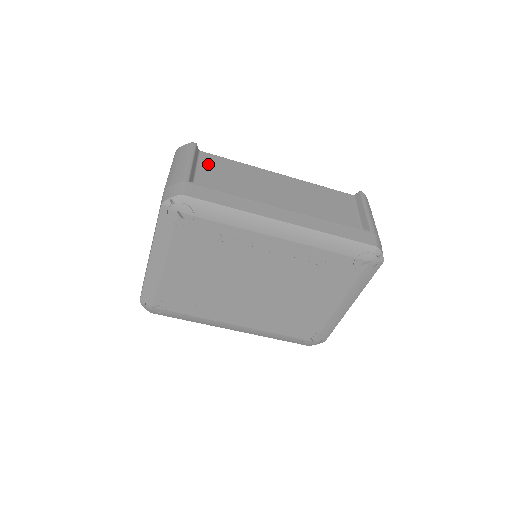
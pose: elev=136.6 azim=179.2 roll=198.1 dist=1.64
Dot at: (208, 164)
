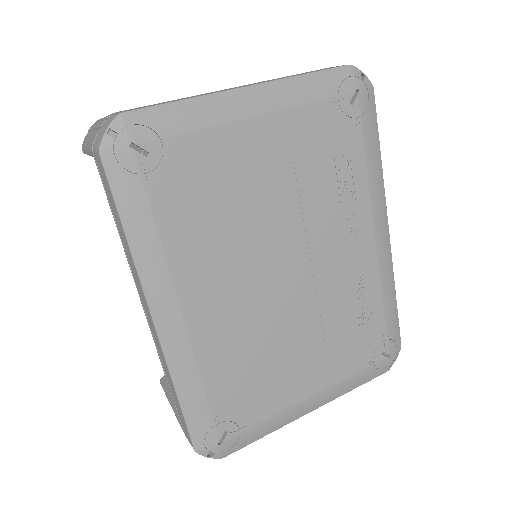
Dot at: occluded
